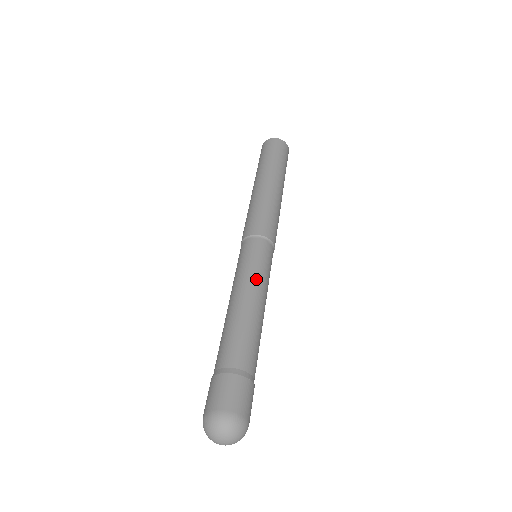
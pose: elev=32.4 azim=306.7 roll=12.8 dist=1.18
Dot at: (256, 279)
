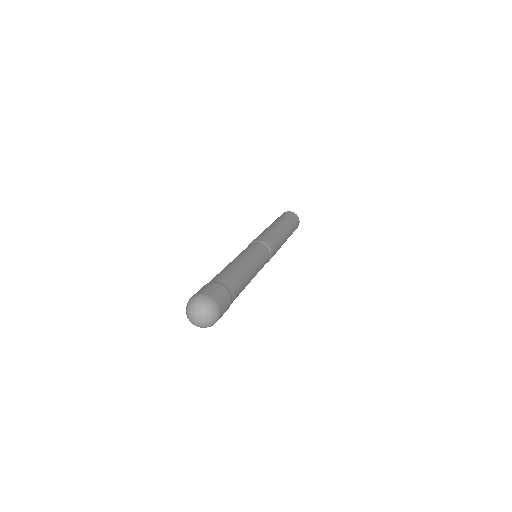
Dot at: (246, 254)
